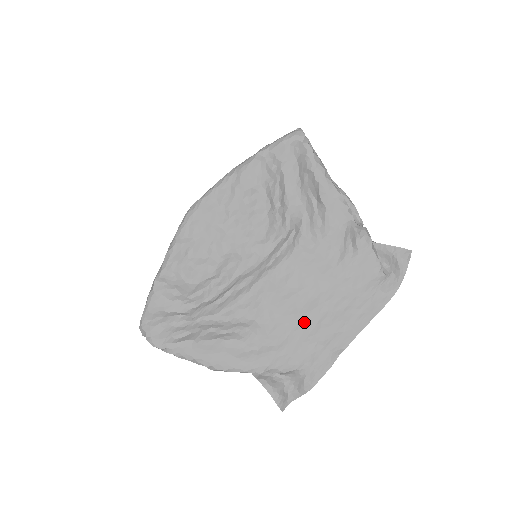
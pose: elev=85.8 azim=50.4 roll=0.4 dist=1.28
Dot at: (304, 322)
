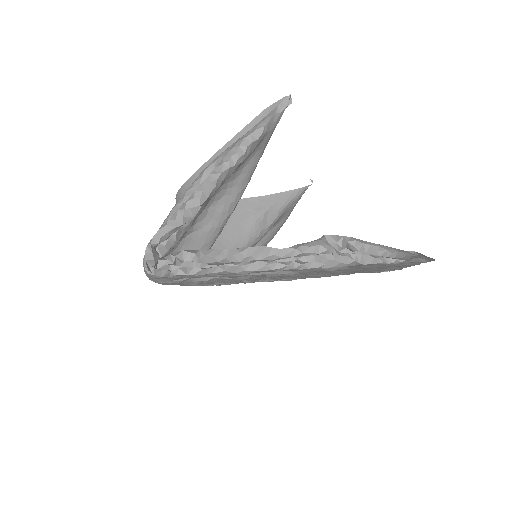
Dot at: occluded
